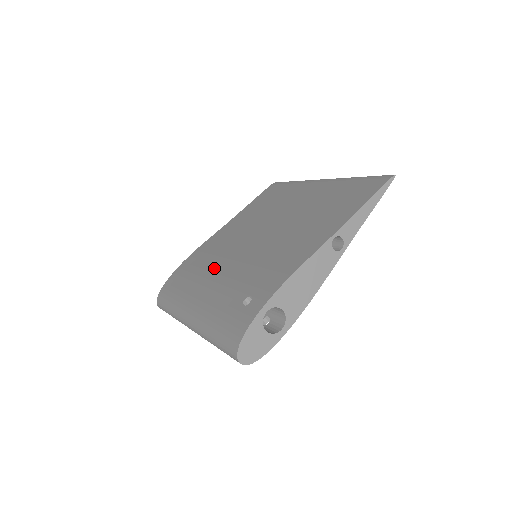
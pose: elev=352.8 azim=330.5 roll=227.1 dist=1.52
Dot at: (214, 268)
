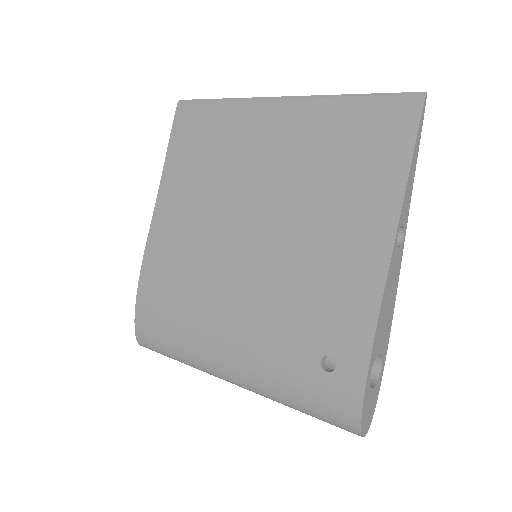
Dot at: (214, 299)
